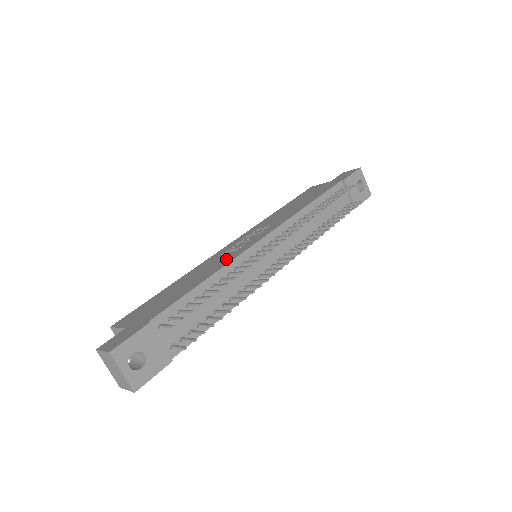
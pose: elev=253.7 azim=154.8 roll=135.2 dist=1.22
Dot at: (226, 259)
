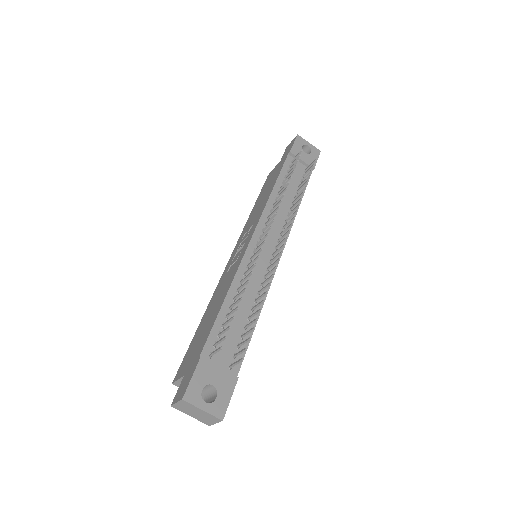
Dot at: (232, 272)
